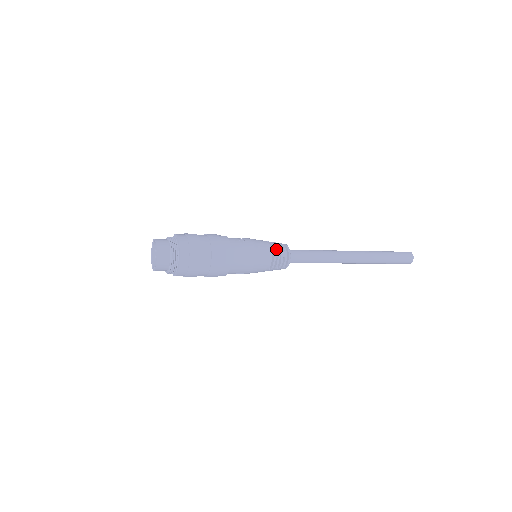
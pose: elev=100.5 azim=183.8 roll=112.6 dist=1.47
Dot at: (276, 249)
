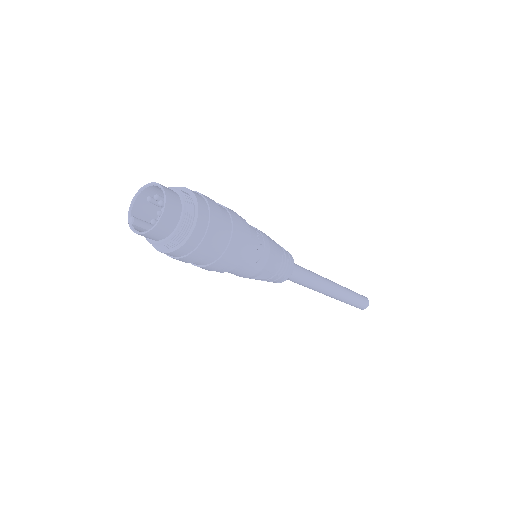
Dot at: (279, 274)
